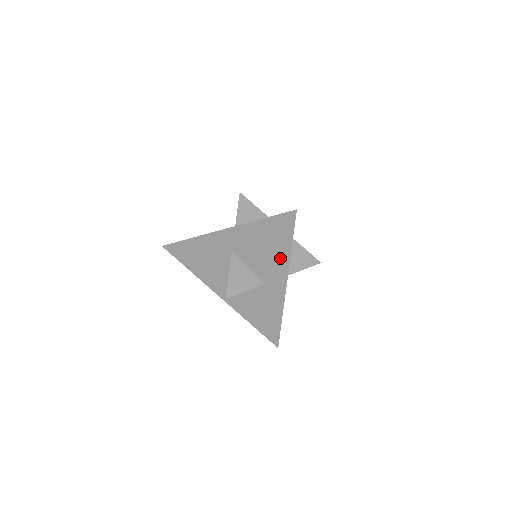
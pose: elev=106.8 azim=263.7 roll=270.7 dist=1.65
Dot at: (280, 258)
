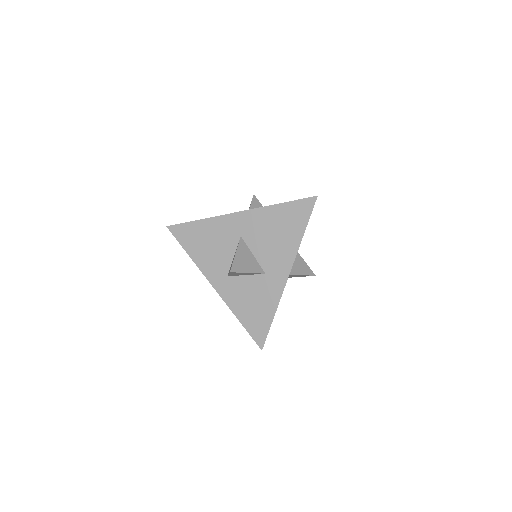
Dot at: (289, 245)
